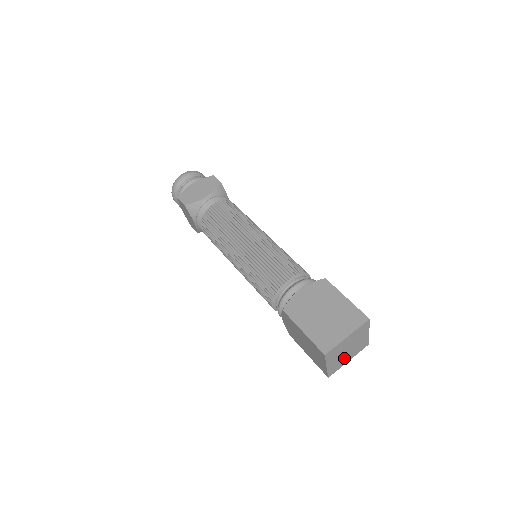
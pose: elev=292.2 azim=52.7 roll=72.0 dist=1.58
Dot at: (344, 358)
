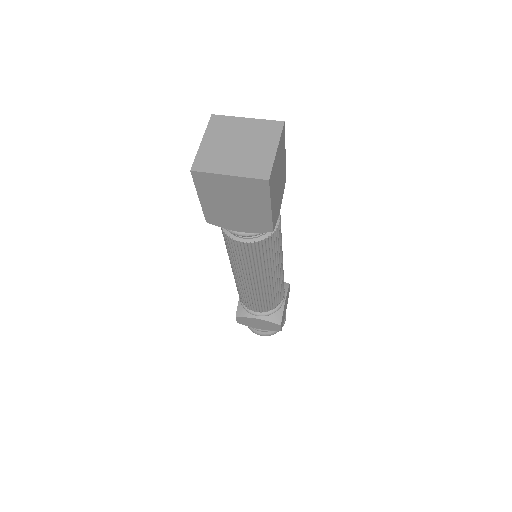
Dot at: (227, 159)
